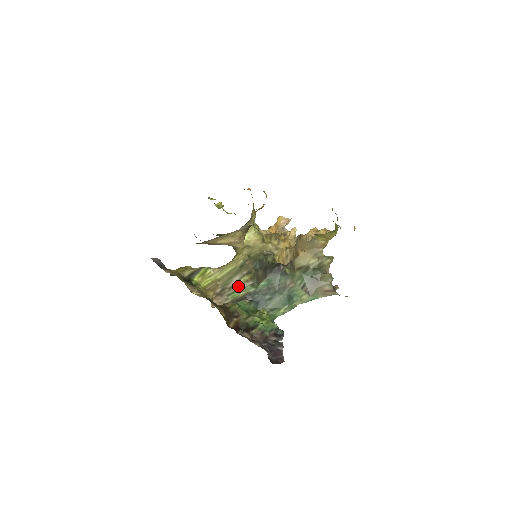
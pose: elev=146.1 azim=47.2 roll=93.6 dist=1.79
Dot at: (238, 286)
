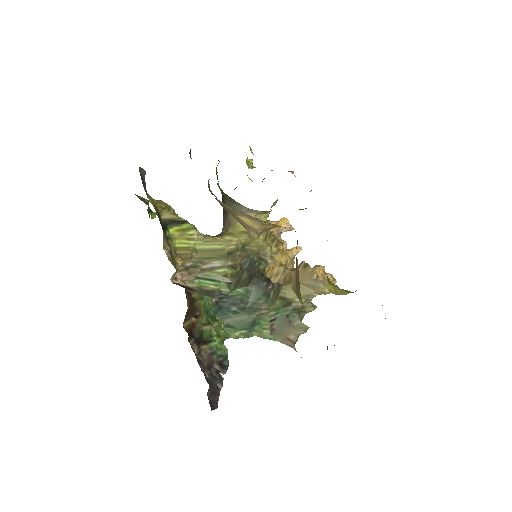
Dot at: (213, 274)
